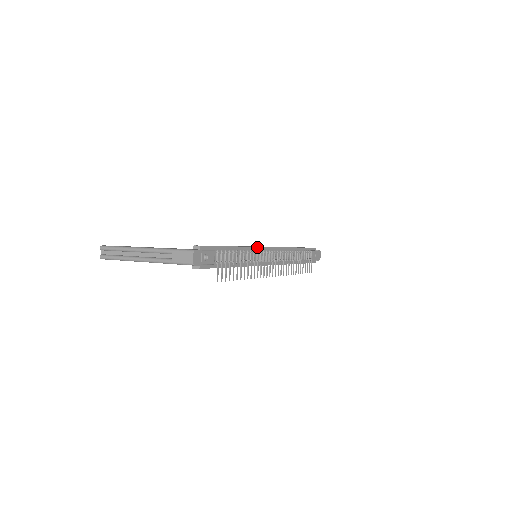
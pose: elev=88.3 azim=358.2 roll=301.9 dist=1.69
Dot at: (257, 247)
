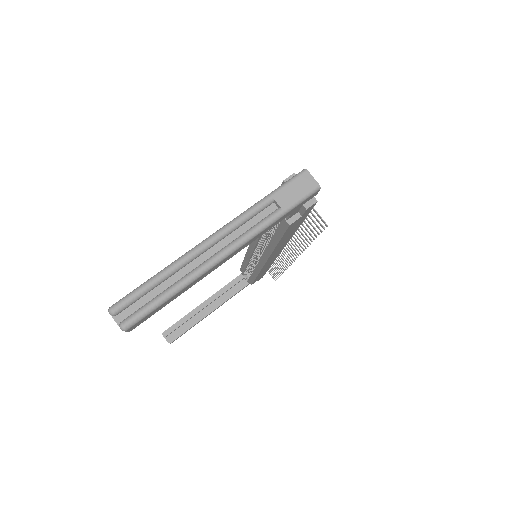
Dot at: occluded
